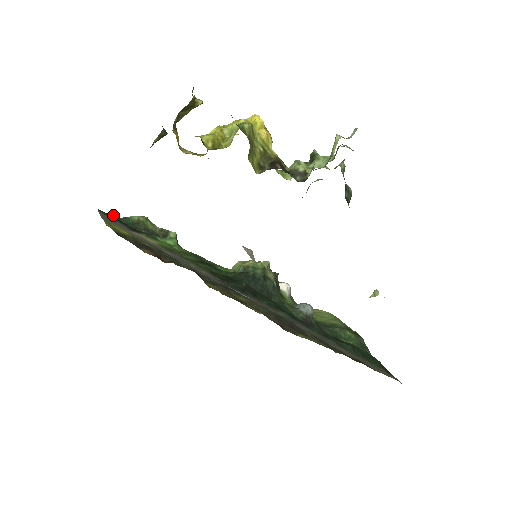
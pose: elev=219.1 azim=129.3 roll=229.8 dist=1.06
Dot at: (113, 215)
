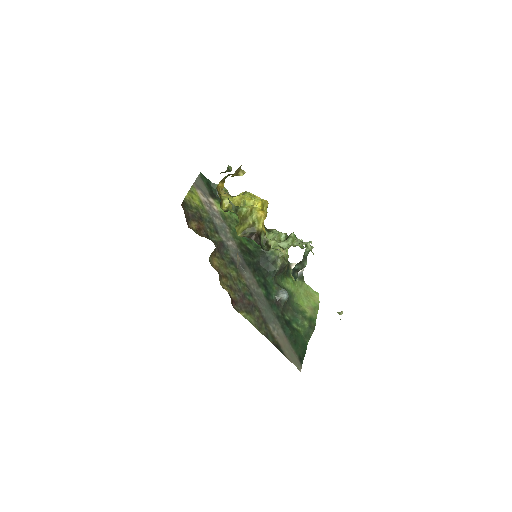
Dot at: (208, 179)
